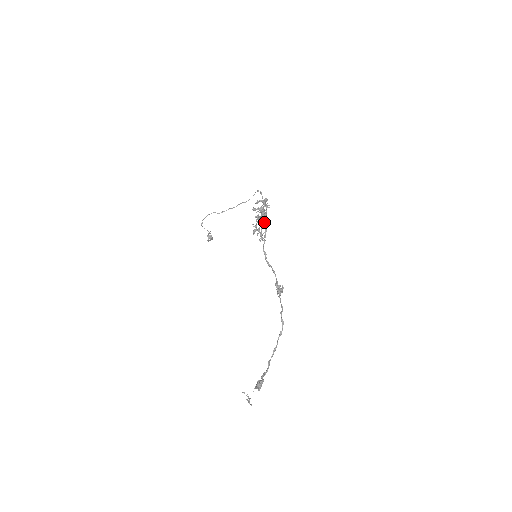
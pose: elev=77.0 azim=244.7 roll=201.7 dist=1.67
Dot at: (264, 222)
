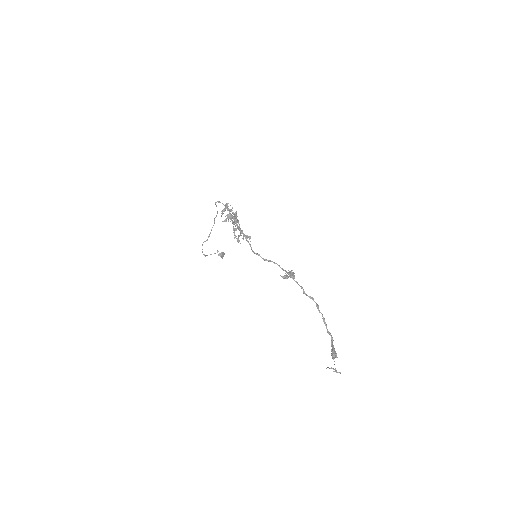
Dot at: (238, 228)
